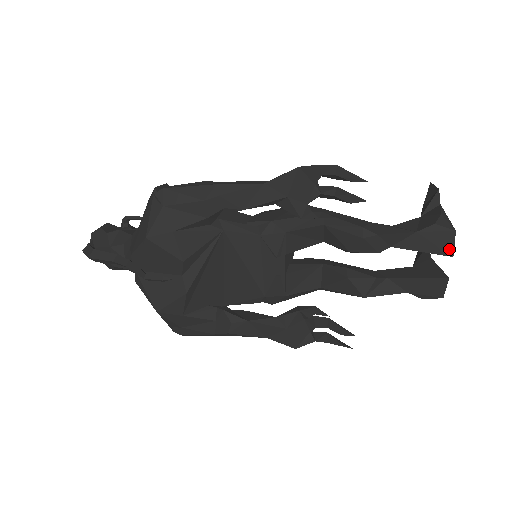
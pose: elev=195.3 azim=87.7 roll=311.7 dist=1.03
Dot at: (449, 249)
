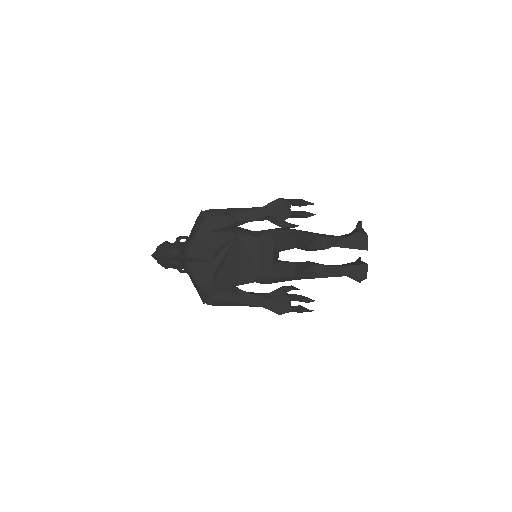
Dot at: (365, 246)
